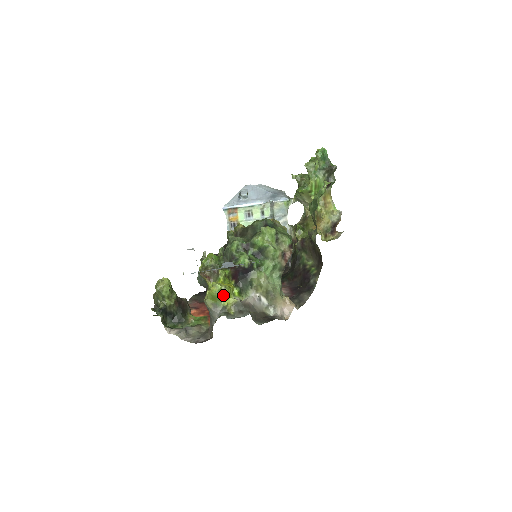
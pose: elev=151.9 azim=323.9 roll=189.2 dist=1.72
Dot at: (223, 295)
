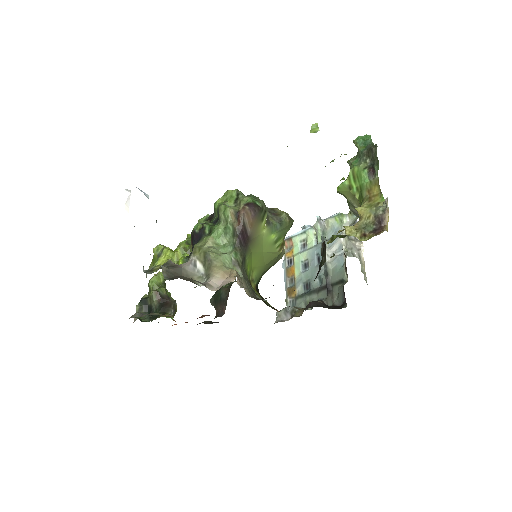
Dot at: (160, 255)
